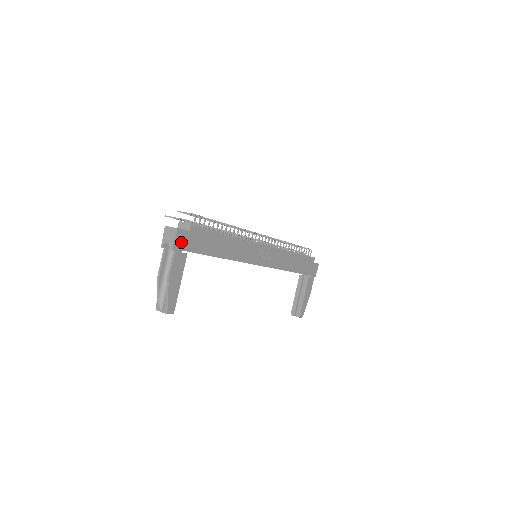
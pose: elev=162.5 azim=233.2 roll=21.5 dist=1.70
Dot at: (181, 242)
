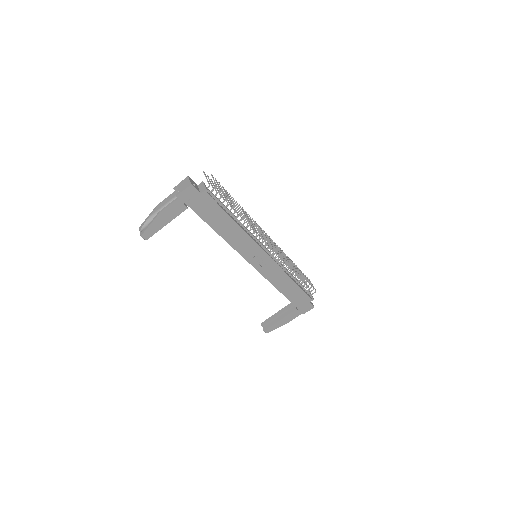
Dot at: (188, 196)
